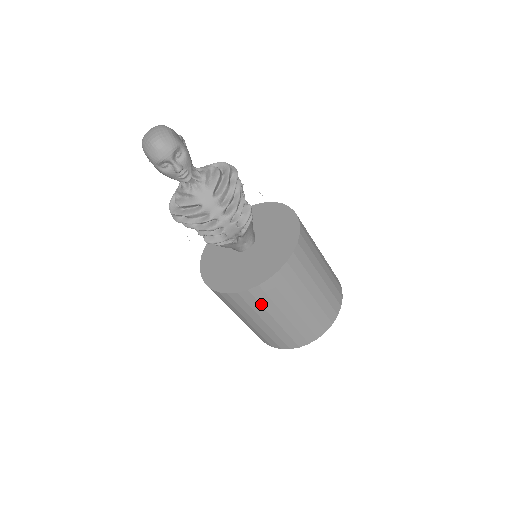
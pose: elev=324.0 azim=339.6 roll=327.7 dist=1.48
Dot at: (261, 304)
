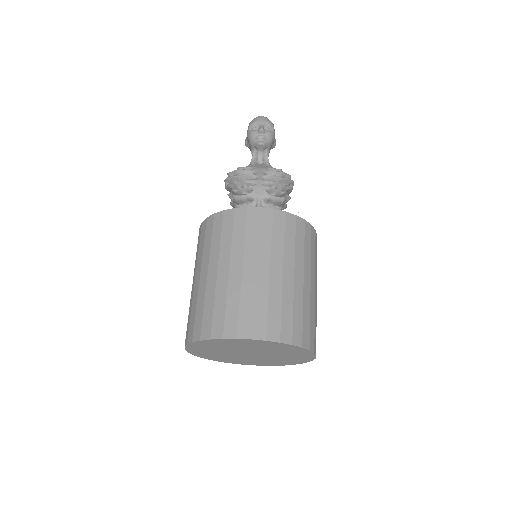
Dot at: (233, 234)
